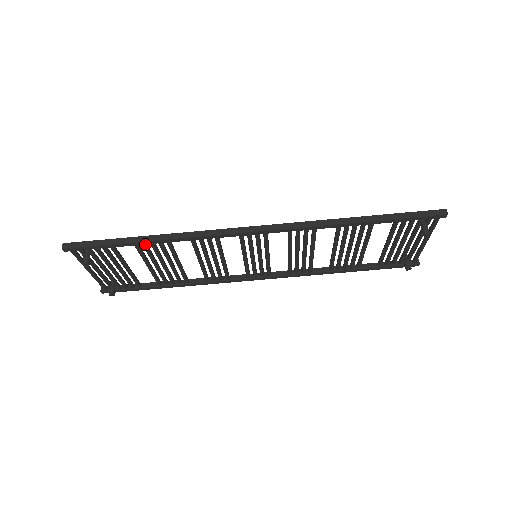
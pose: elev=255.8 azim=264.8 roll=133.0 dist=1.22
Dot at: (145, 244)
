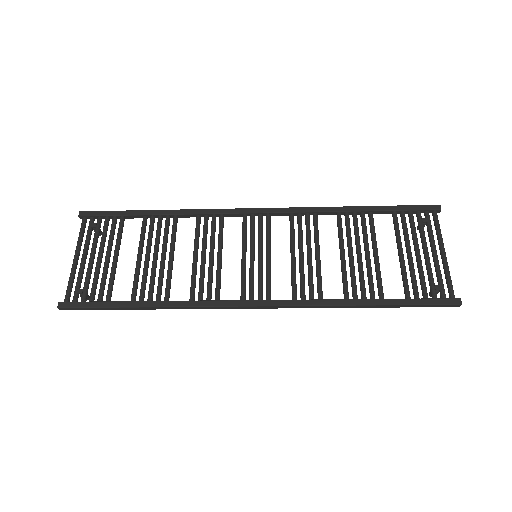
Dot at: (144, 304)
